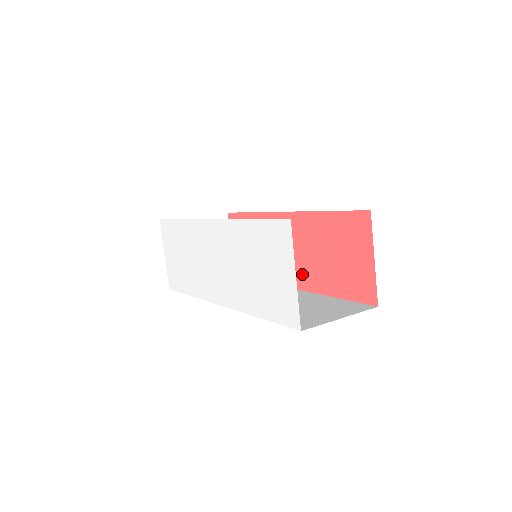
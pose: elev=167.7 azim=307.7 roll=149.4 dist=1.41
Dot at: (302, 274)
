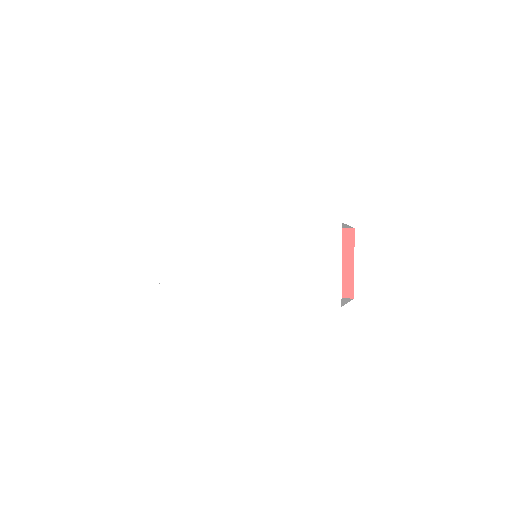
Dot at: occluded
